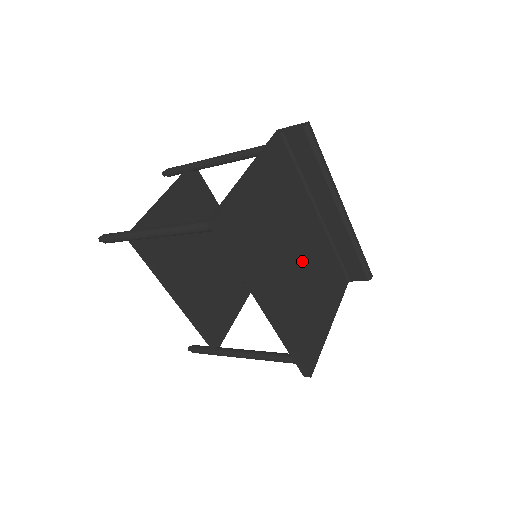
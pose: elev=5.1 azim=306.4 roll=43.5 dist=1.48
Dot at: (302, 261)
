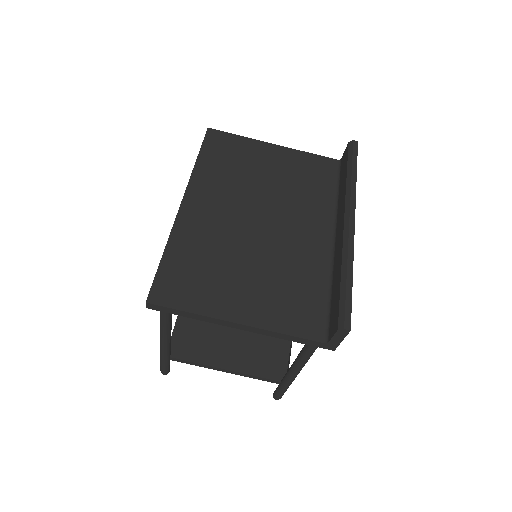
Dot at: (264, 230)
